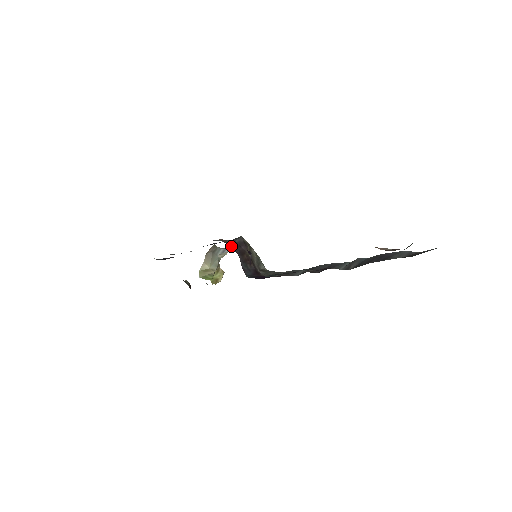
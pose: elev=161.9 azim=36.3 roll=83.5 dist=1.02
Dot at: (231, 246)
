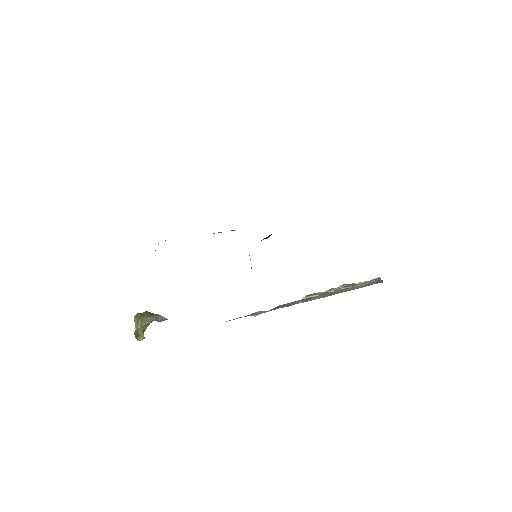
Dot at: occluded
